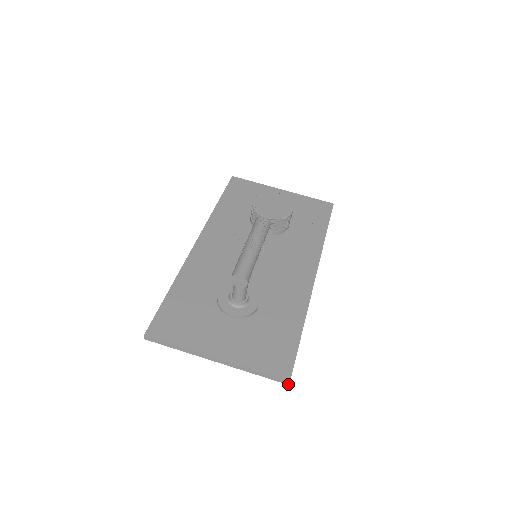
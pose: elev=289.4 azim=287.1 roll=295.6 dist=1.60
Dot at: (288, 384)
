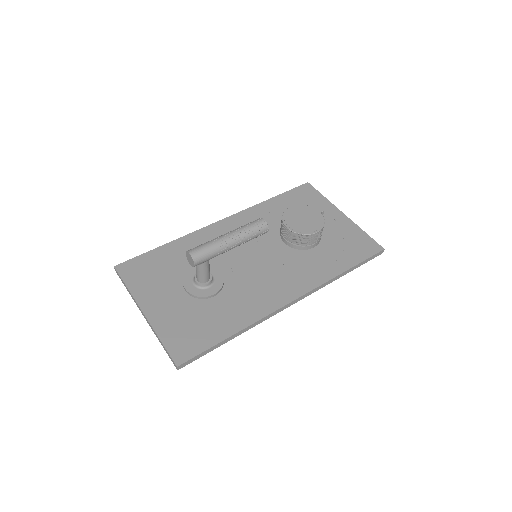
Dot at: (177, 369)
